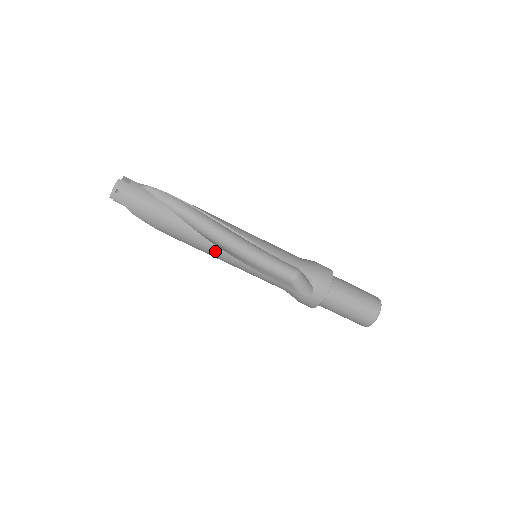
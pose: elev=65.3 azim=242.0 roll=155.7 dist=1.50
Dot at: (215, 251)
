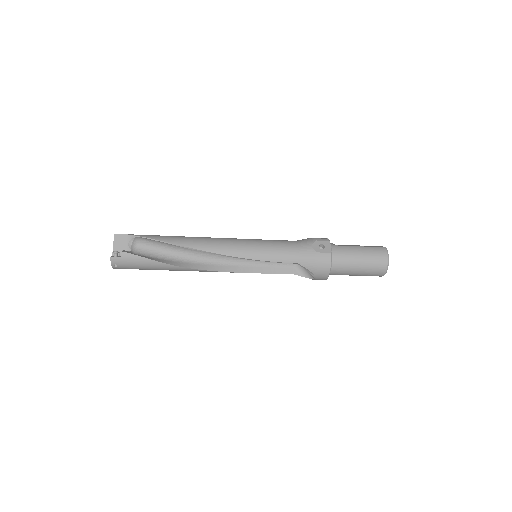
Dot at: occluded
